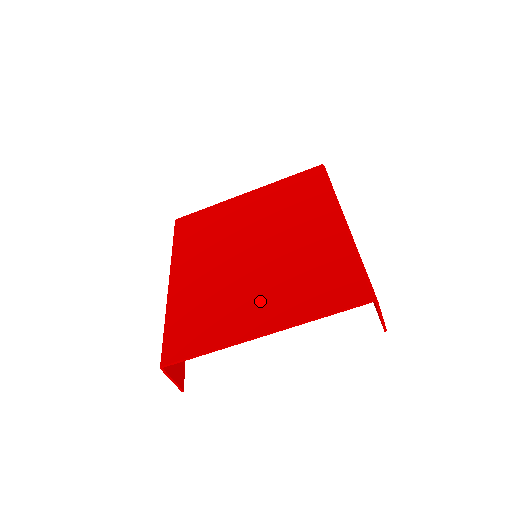
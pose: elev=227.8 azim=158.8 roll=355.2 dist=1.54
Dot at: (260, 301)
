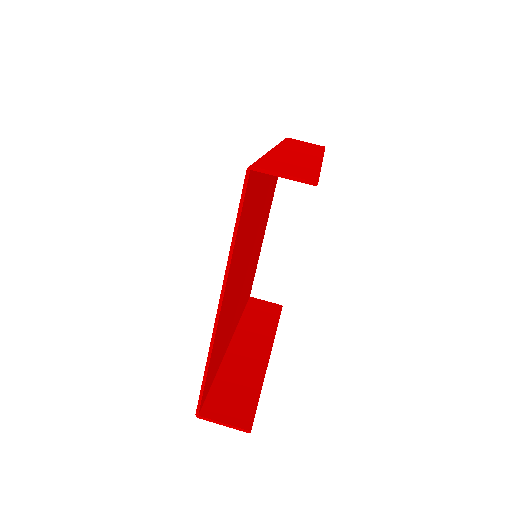
Dot at: occluded
